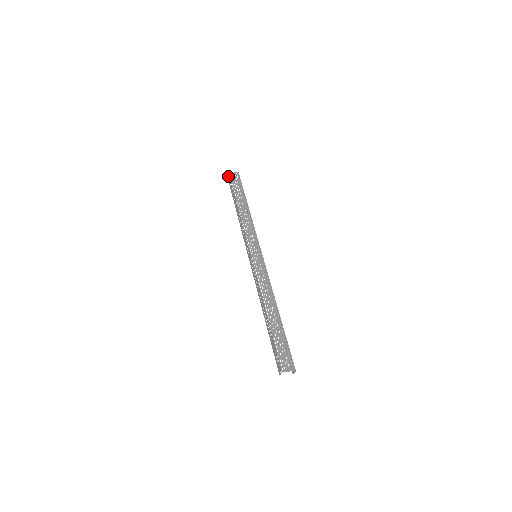
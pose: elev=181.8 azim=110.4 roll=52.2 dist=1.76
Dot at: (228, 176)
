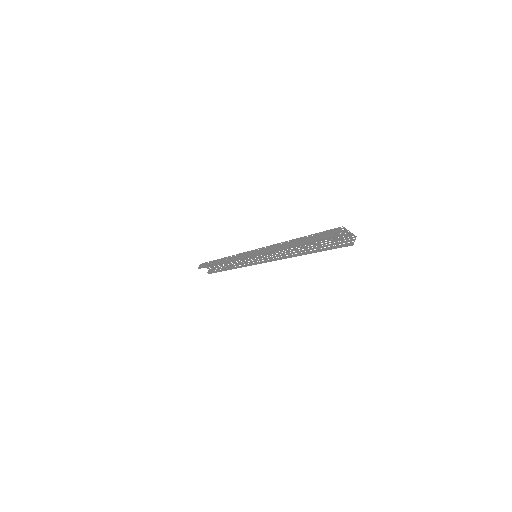
Dot at: (200, 266)
